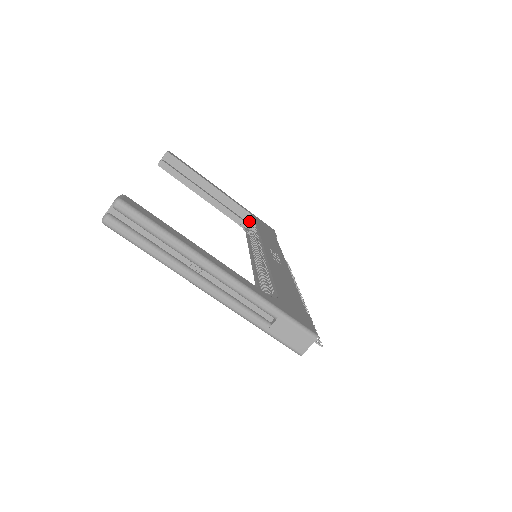
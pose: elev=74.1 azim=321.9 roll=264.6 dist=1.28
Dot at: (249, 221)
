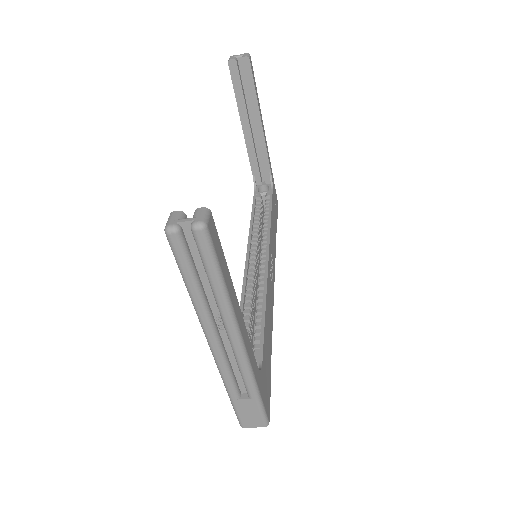
Dot at: (264, 180)
